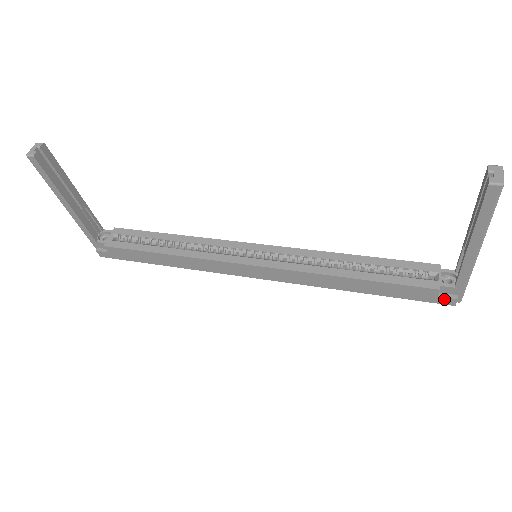
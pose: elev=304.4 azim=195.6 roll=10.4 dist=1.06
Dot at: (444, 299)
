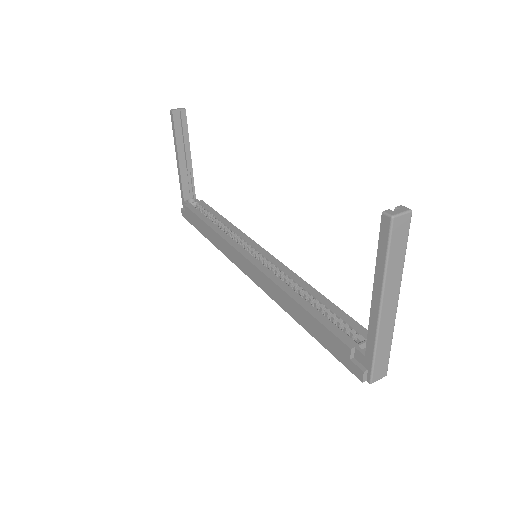
Dot at: (354, 366)
